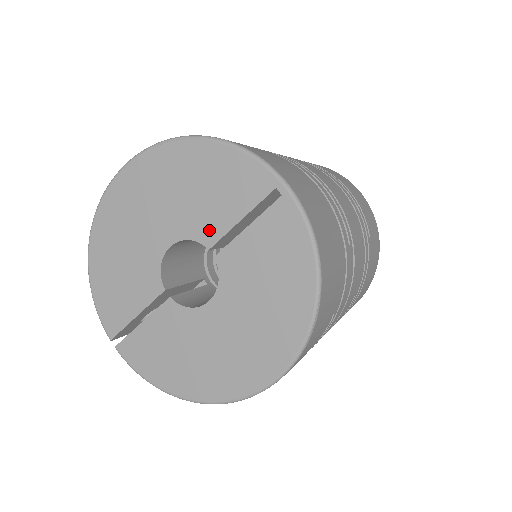
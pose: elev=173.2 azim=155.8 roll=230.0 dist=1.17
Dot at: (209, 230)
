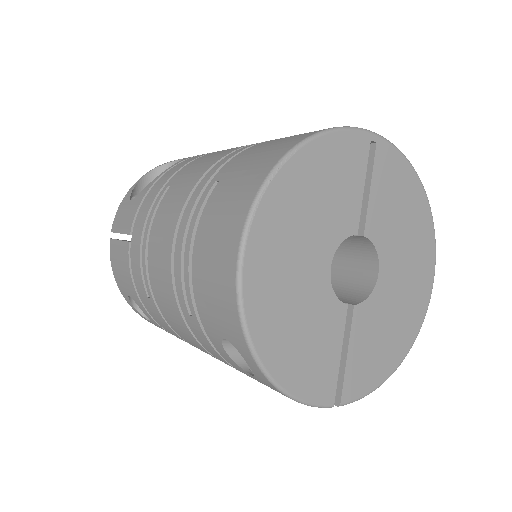
Dot at: (349, 219)
